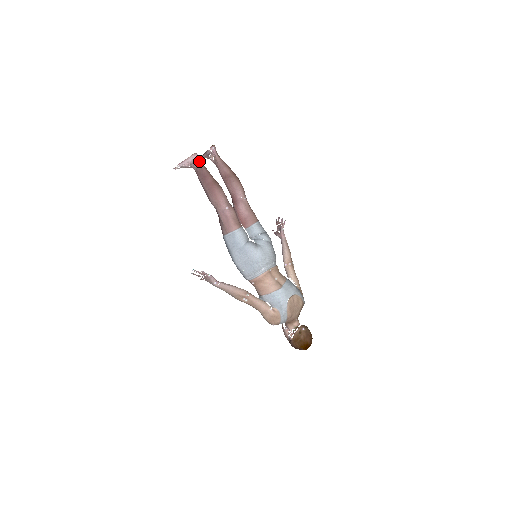
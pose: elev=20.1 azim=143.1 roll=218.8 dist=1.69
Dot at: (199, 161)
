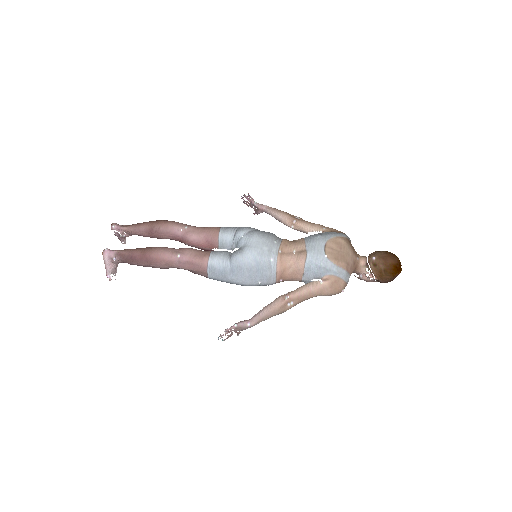
Dot at: (114, 252)
